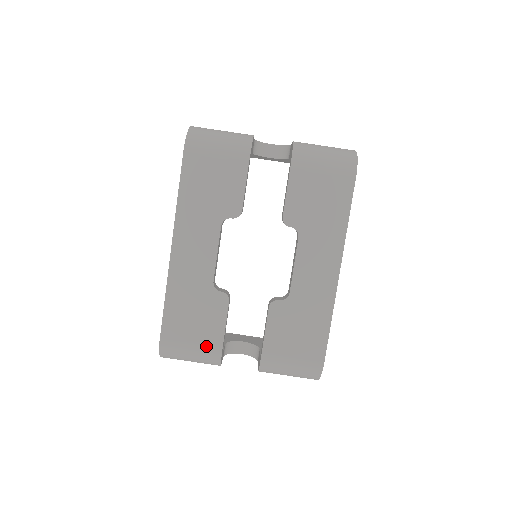
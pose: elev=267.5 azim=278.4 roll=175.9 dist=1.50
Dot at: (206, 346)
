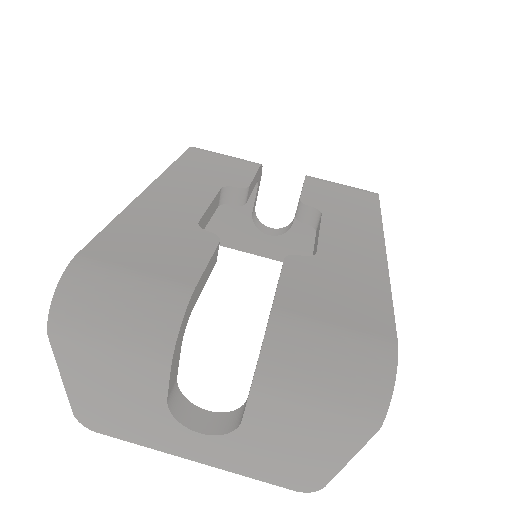
Dot at: (163, 280)
